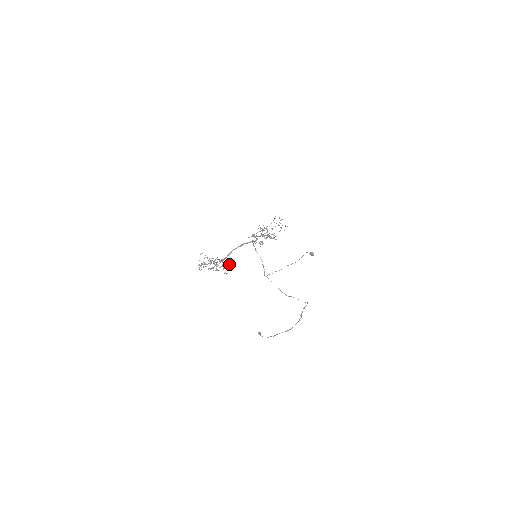
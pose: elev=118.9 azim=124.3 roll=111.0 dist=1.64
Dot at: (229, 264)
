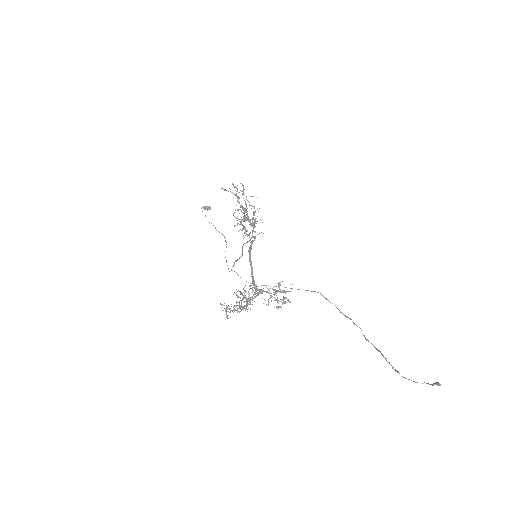
Dot at: occluded
